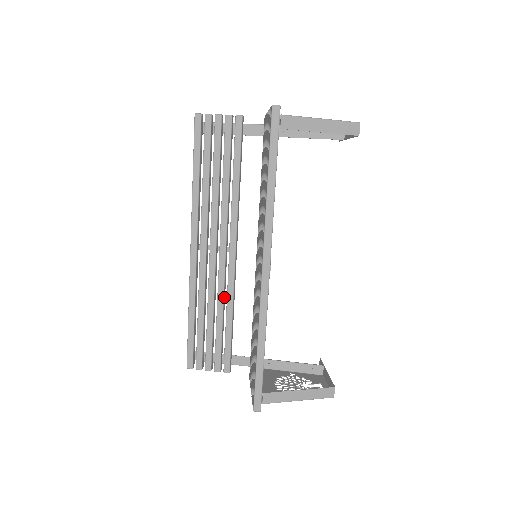
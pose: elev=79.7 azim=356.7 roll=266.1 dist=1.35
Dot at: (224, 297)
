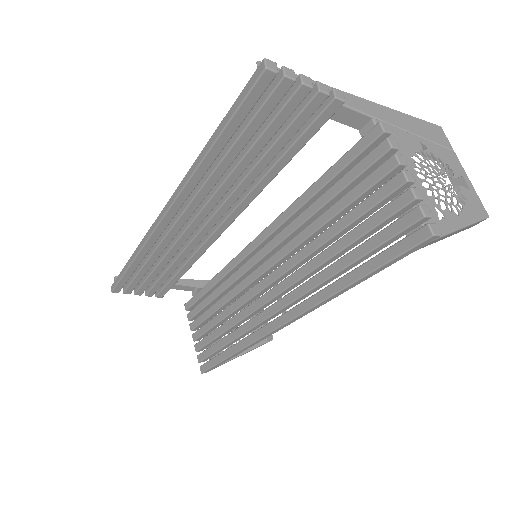
Dot at: (186, 255)
